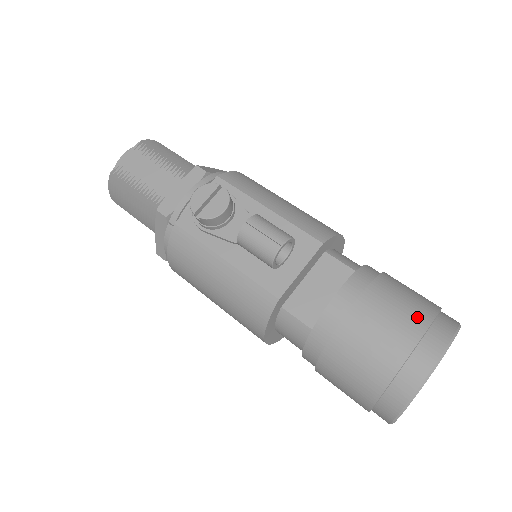
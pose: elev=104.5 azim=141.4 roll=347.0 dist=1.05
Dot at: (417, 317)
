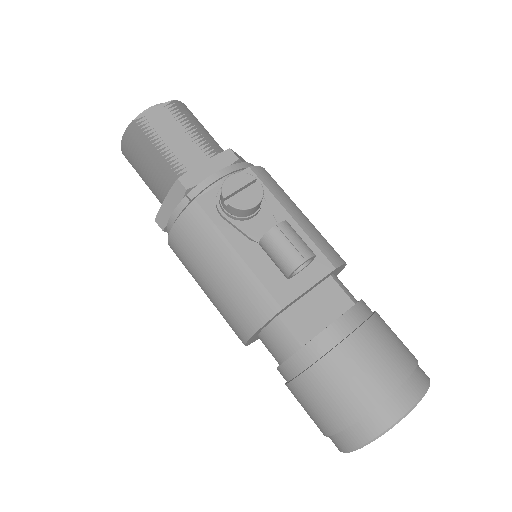
Dot at: (402, 363)
